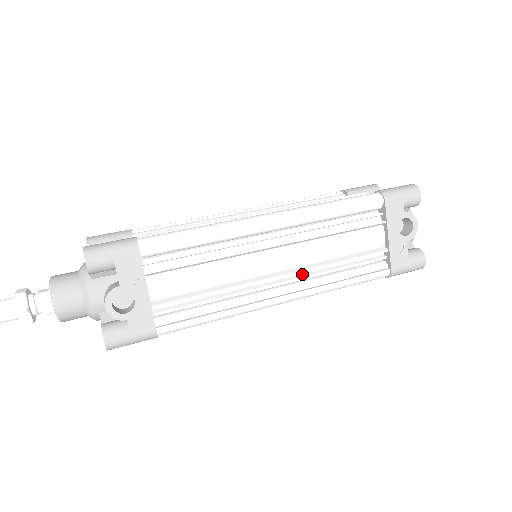
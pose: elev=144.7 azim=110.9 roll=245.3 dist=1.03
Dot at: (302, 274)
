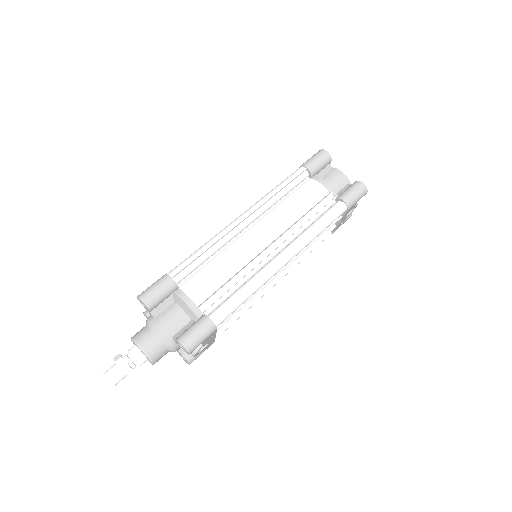
Dot at: occluded
